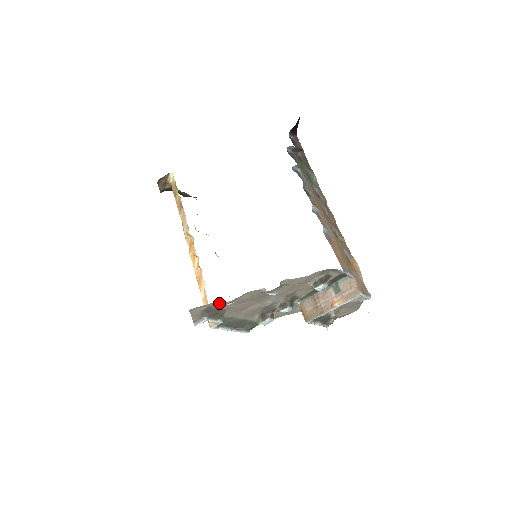
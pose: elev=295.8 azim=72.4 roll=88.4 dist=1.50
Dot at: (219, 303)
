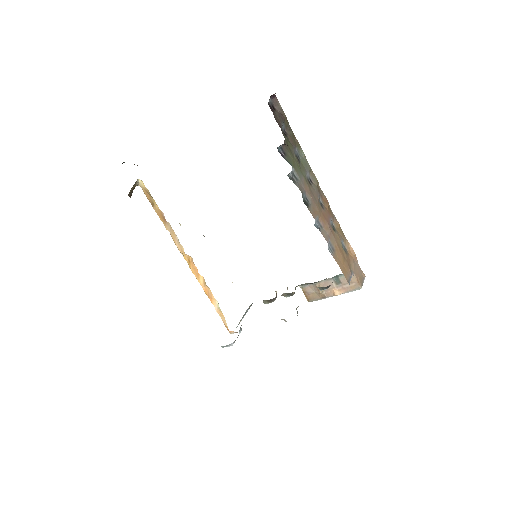
Dot at: occluded
